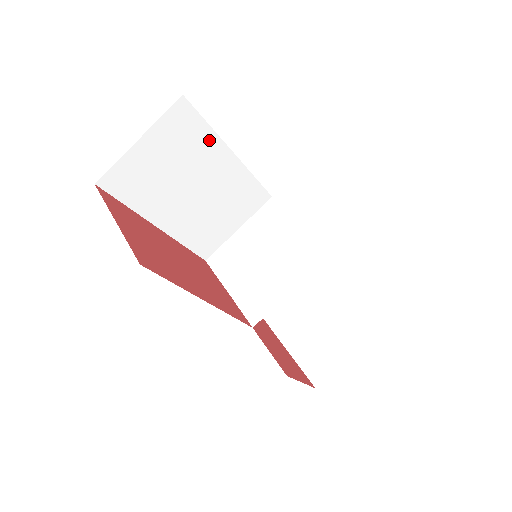
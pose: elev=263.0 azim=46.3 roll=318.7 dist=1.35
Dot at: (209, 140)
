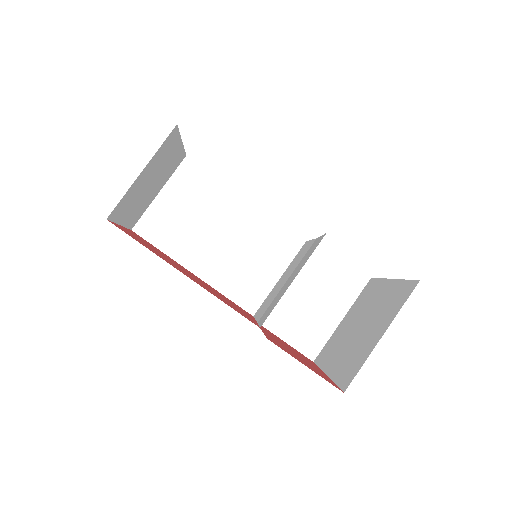
Dot at: (219, 189)
